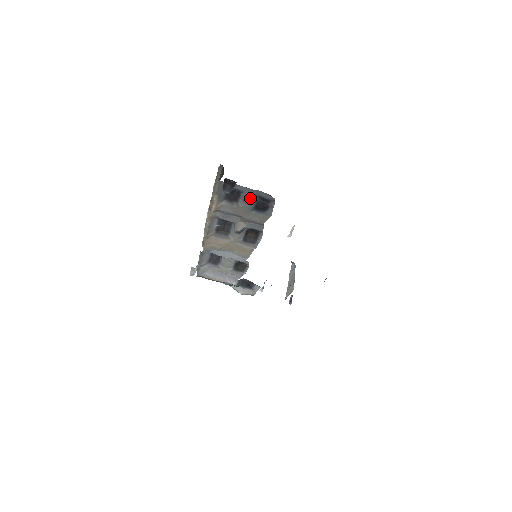
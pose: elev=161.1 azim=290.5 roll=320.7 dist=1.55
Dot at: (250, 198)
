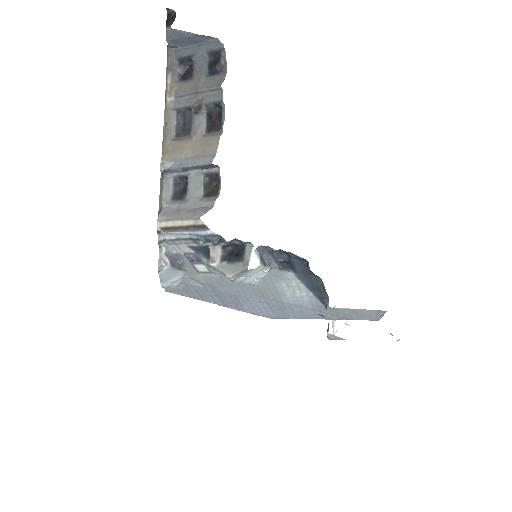
Dot at: (202, 60)
